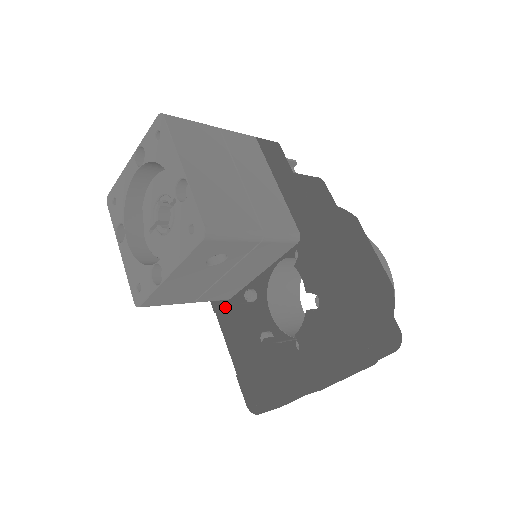
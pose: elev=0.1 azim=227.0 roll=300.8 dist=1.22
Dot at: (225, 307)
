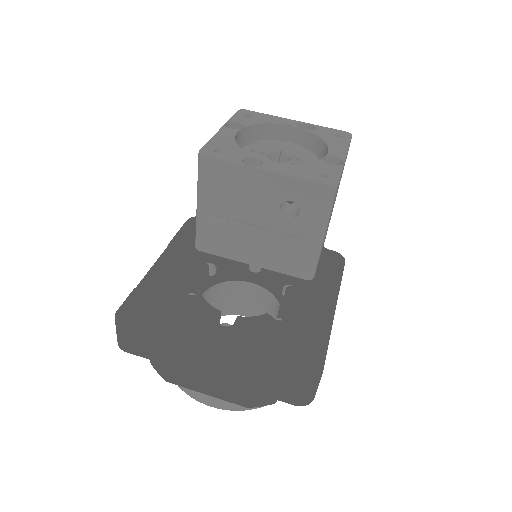
Dot at: (186, 250)
